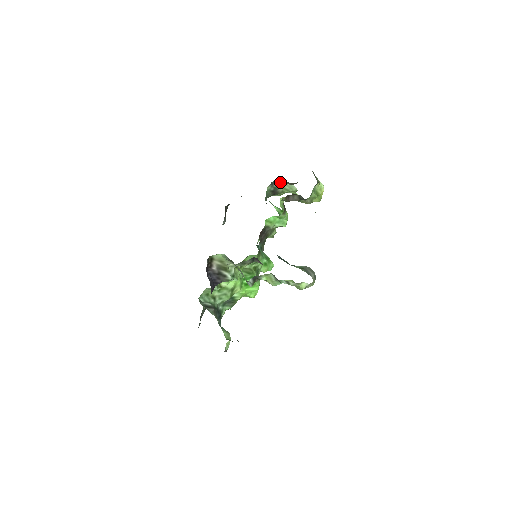
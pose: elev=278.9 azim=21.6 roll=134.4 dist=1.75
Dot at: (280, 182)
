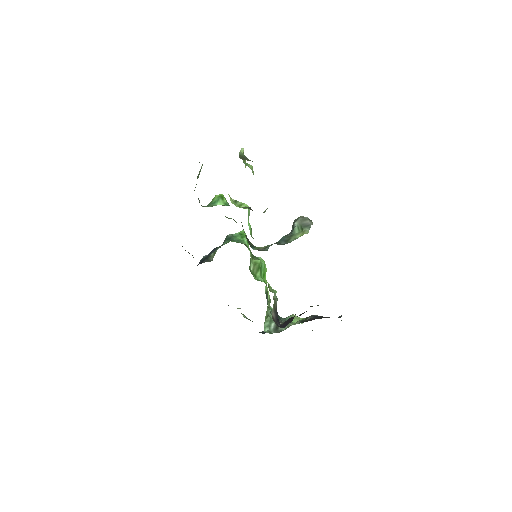
Dot at: occluded
